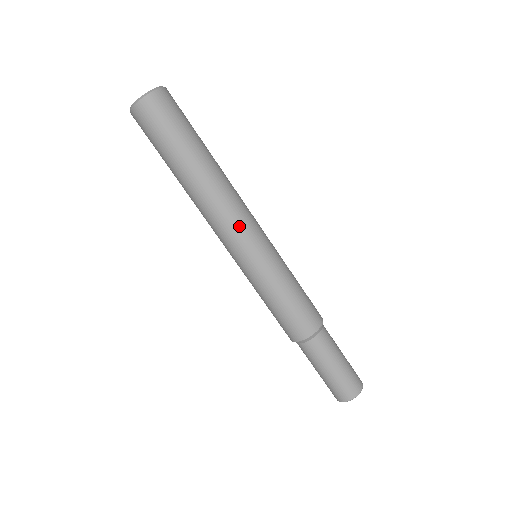
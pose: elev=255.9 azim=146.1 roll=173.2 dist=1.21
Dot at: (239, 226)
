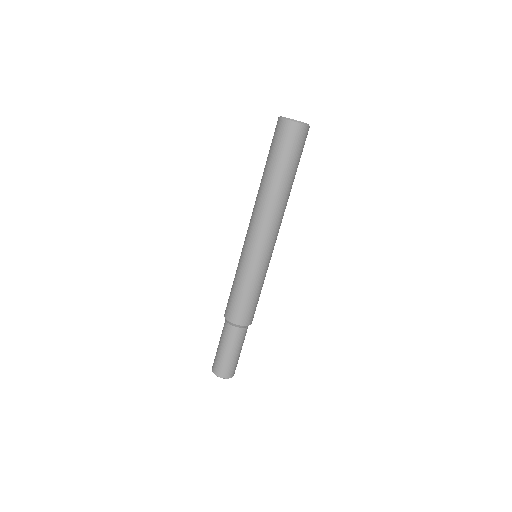
Dot at: (269, 235)
